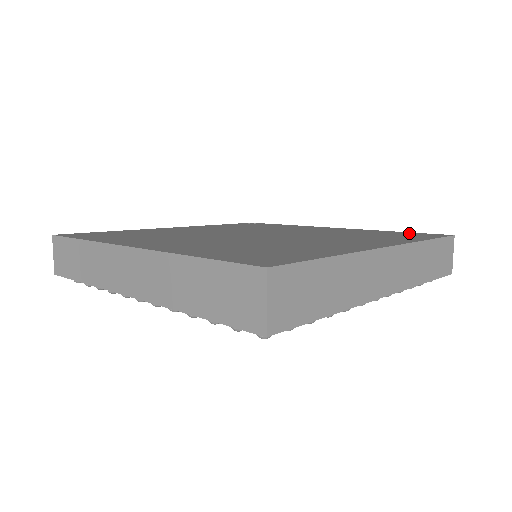
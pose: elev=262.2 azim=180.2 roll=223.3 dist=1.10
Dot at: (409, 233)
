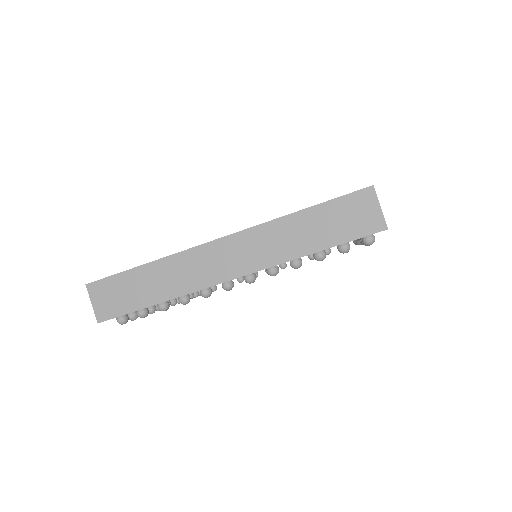
Dot at: occluded
